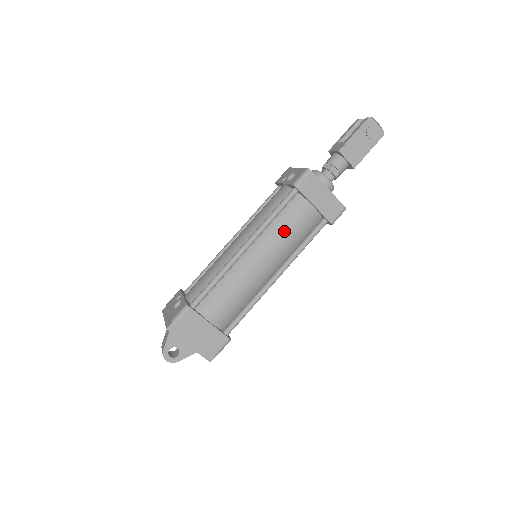
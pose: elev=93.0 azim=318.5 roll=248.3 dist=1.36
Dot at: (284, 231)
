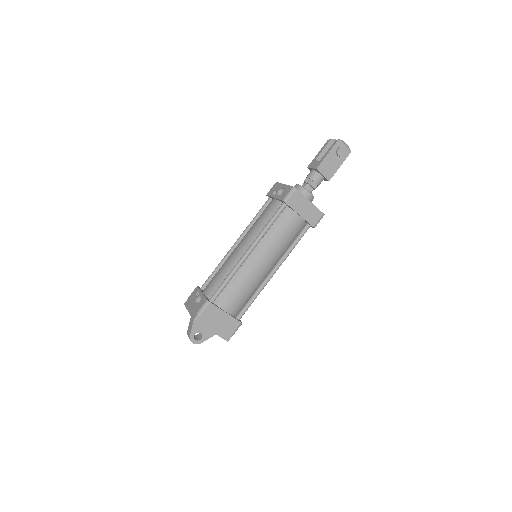
Dot at: (278, 237)
